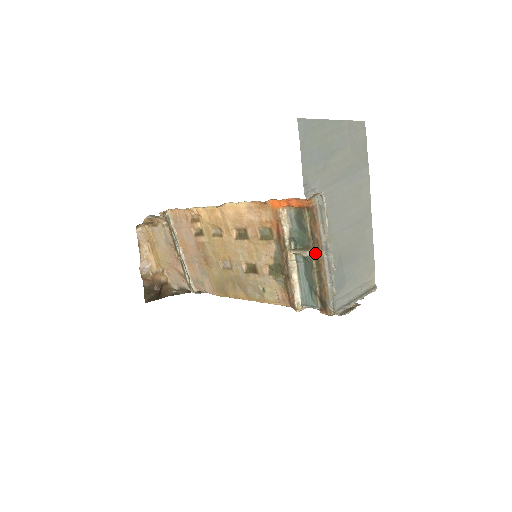
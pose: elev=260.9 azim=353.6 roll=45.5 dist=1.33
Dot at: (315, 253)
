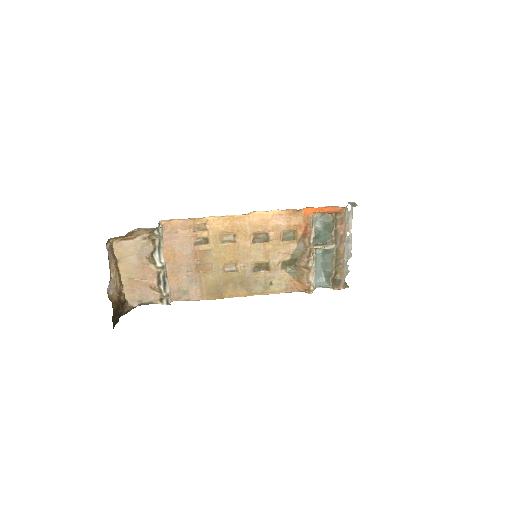
Dot at: (337, 246)
